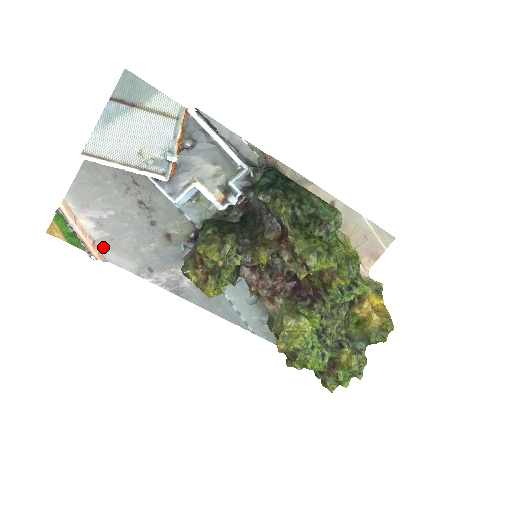
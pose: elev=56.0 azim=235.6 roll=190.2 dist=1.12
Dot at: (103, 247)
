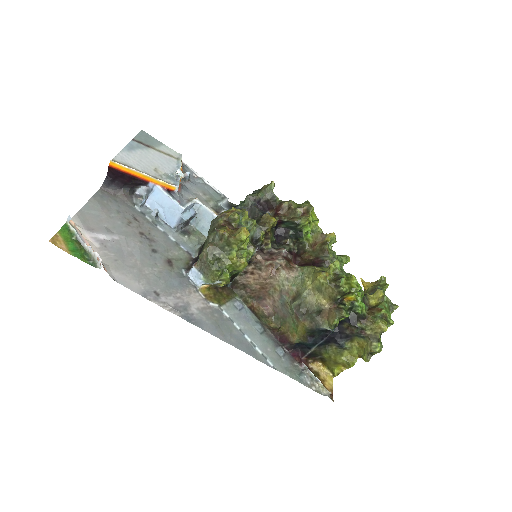
Dot at: (107, 266)
